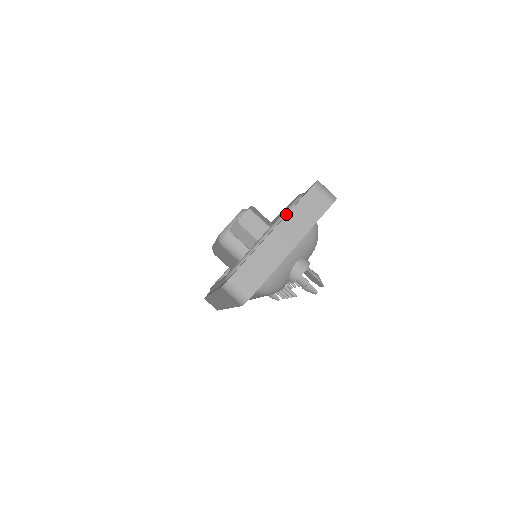
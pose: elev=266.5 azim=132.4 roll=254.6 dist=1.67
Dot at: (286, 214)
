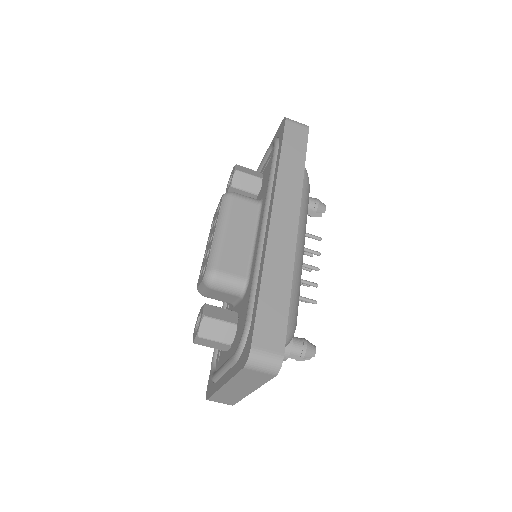
Dot at: (231, 368)
